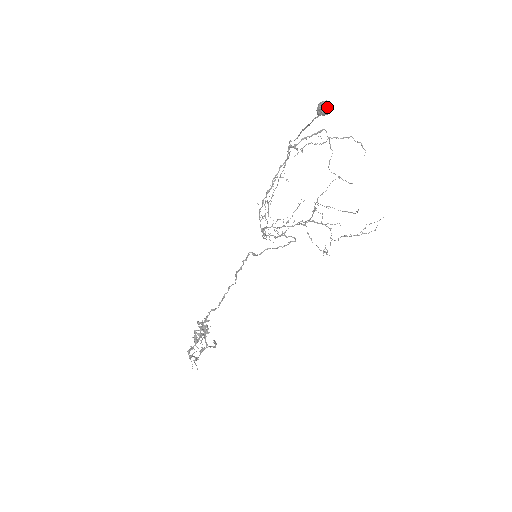
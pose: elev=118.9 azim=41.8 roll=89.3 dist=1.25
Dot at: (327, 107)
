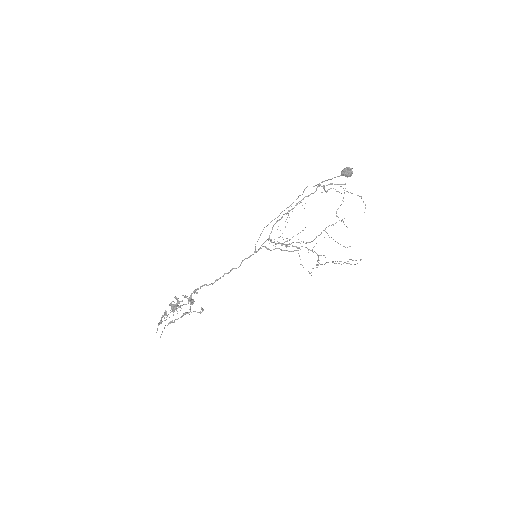
Dot at: (351, 172)
